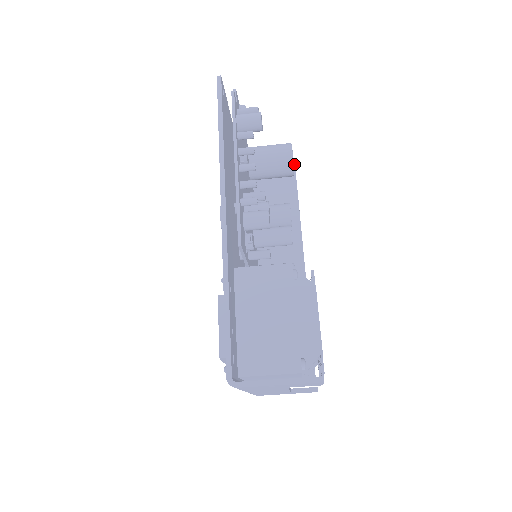
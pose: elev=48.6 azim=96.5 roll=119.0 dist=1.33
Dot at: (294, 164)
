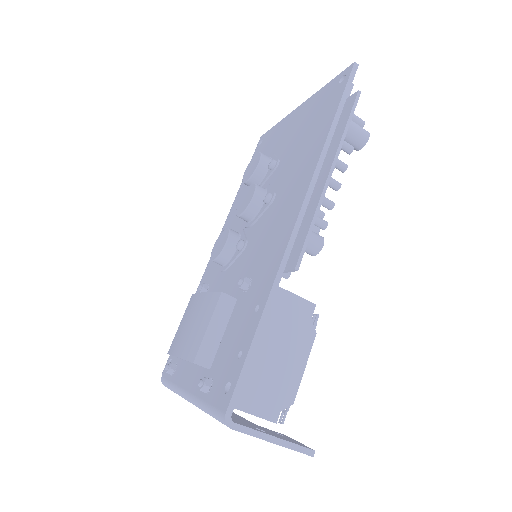
Dot at: occluded
